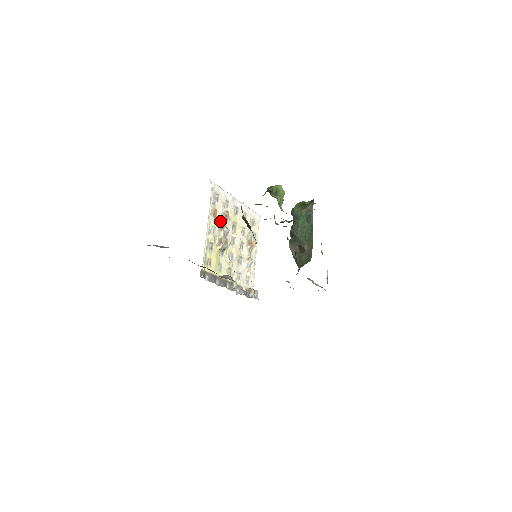
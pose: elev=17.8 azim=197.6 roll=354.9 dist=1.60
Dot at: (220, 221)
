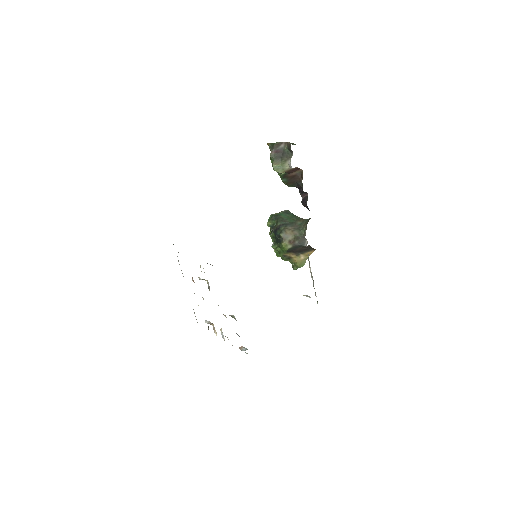
Dot at: occluded
